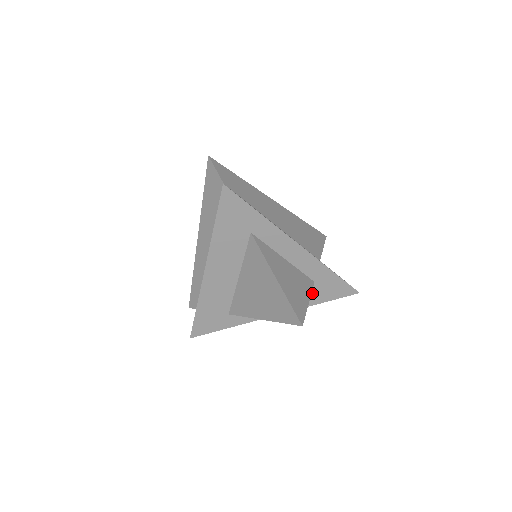
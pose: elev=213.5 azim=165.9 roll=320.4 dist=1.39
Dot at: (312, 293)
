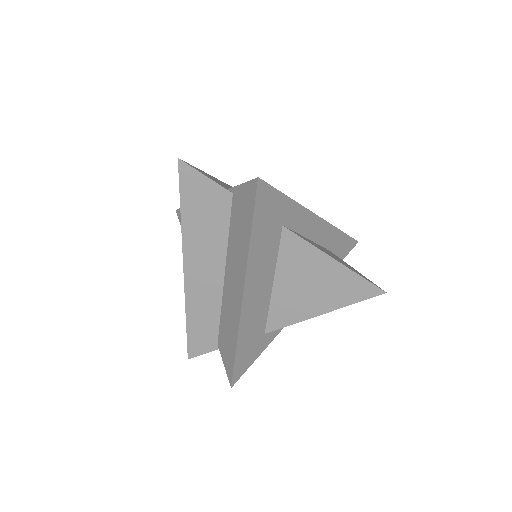
Dot at: occluded
